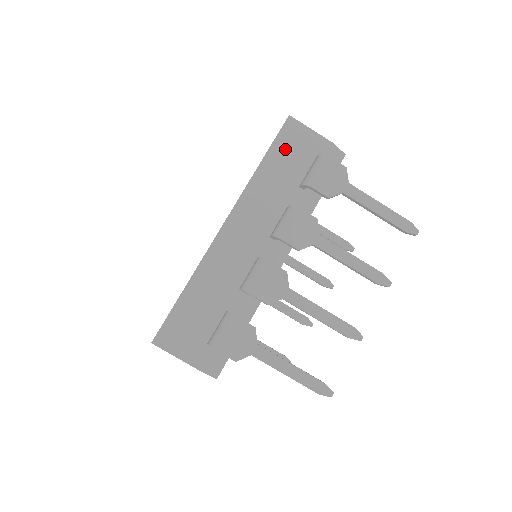
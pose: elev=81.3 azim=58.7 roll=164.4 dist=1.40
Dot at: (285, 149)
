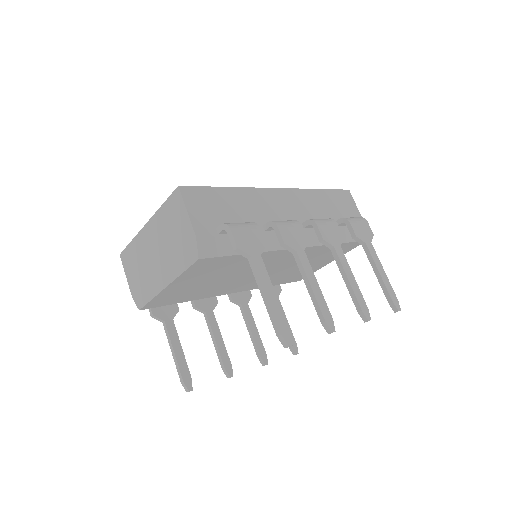
Dot at: (338, 199)
